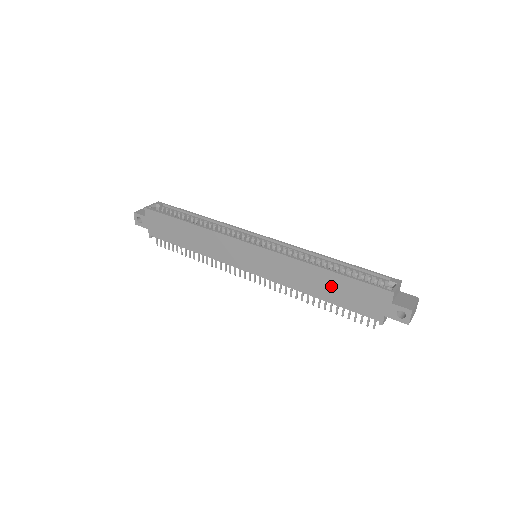
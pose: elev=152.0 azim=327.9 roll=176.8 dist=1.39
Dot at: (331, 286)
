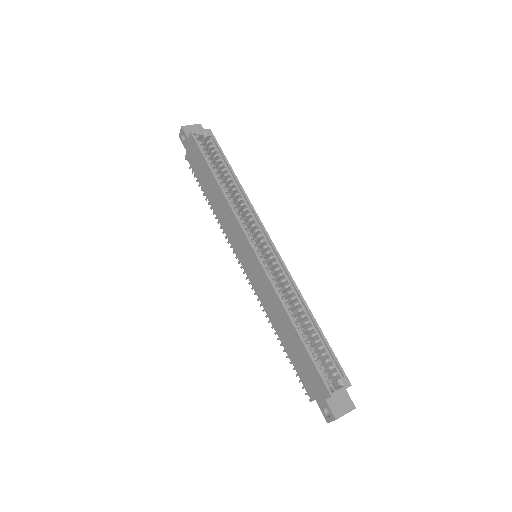
Dot at: (292, 341)
